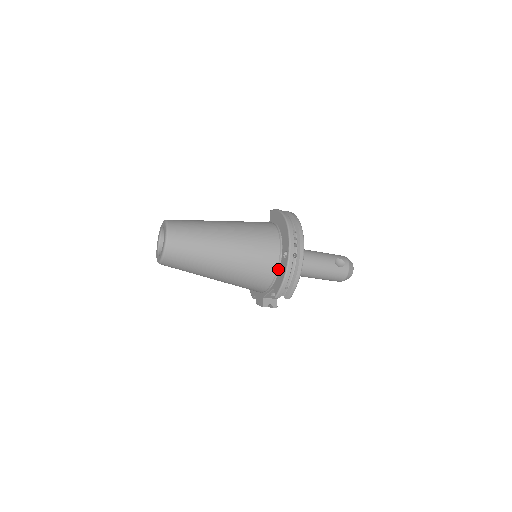
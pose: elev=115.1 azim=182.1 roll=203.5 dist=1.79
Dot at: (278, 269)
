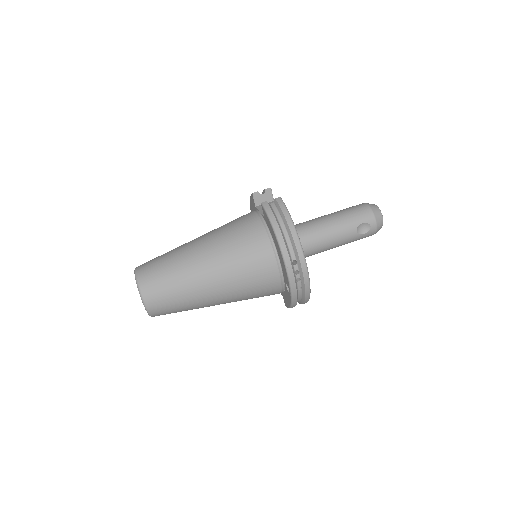
Dot at: (283, 290)
